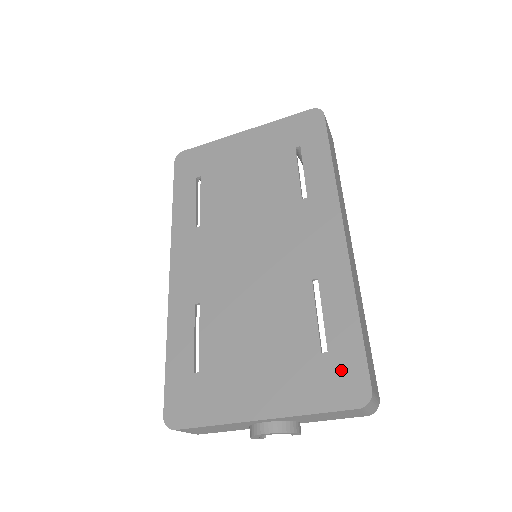
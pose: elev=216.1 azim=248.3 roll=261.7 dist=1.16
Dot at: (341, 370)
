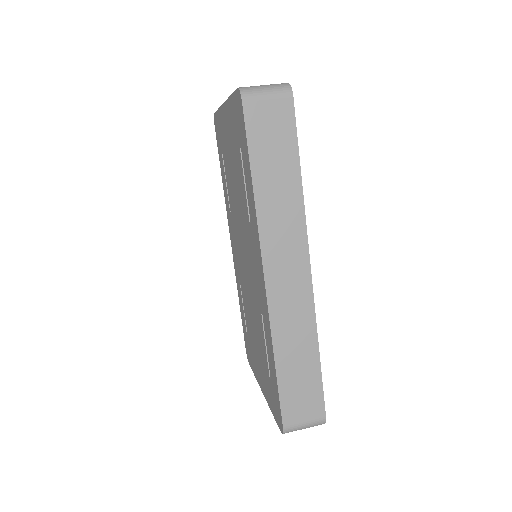
Dot at: (275, 399)
